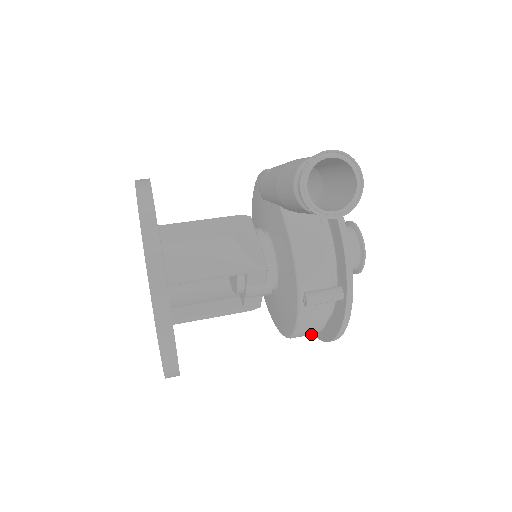
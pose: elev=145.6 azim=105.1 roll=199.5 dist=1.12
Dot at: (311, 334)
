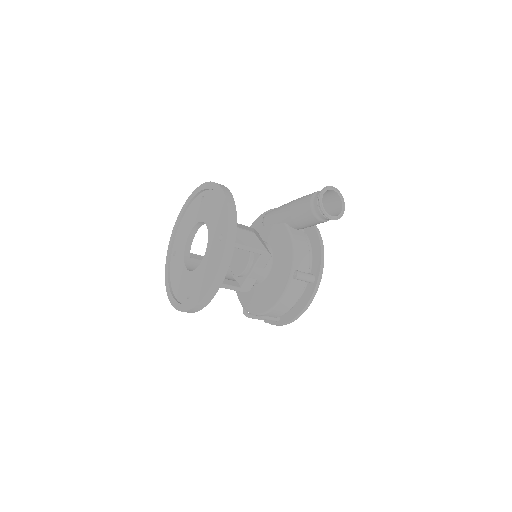
Dot at: (282, 312)
